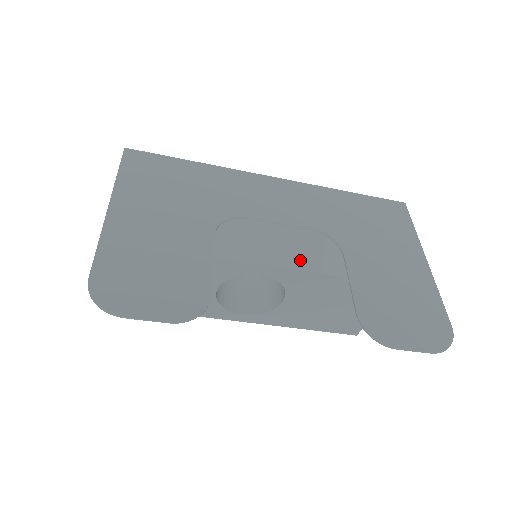
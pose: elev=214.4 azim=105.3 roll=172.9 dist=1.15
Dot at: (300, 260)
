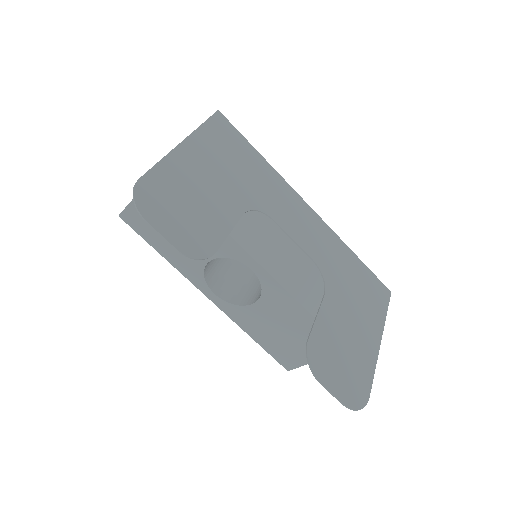
Dot at: (288, 279)
